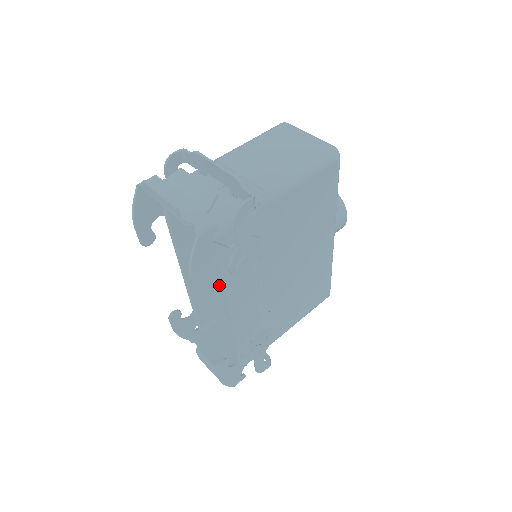
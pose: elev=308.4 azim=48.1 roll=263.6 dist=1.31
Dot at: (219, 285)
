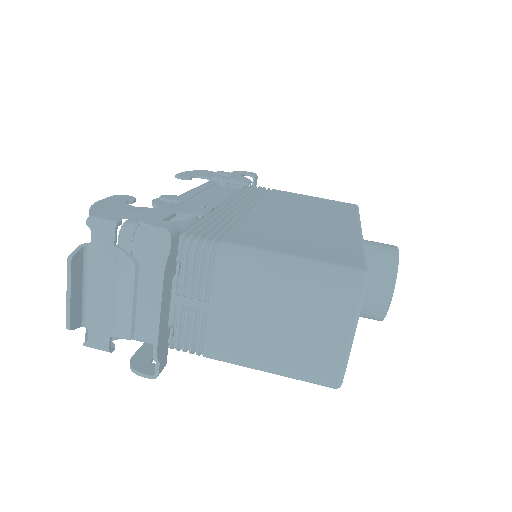
Dot at: occluded
